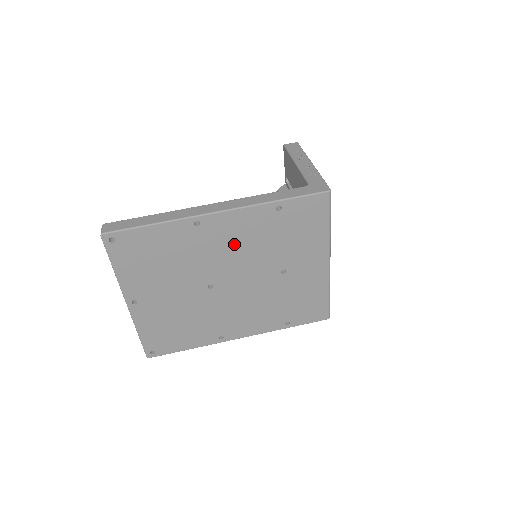
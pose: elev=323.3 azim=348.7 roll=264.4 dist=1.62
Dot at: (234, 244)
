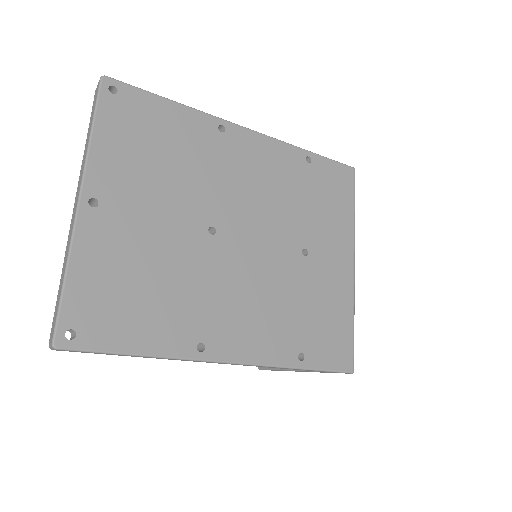
Dot at: (256, 179)
